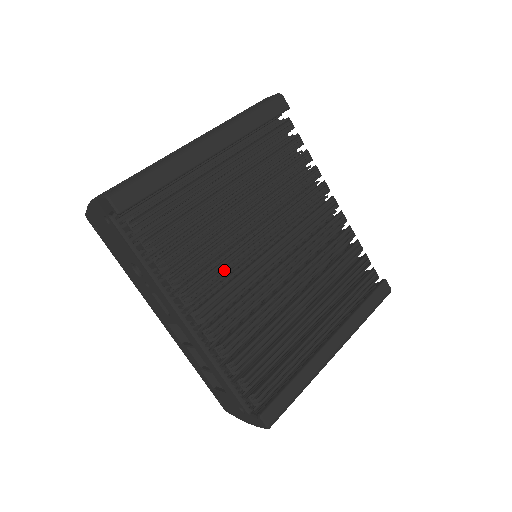
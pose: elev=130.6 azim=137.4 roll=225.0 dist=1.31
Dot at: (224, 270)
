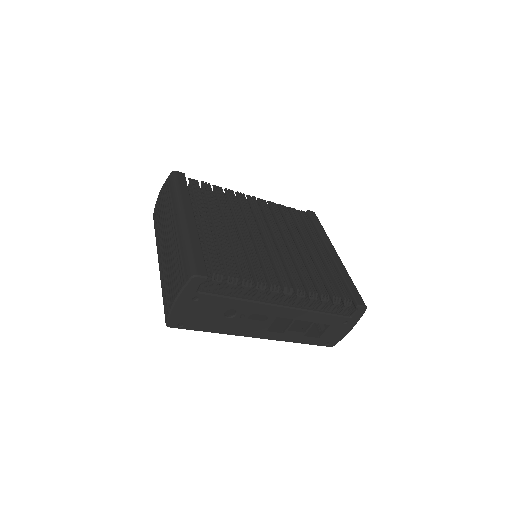
Dot at: (267, 262)
